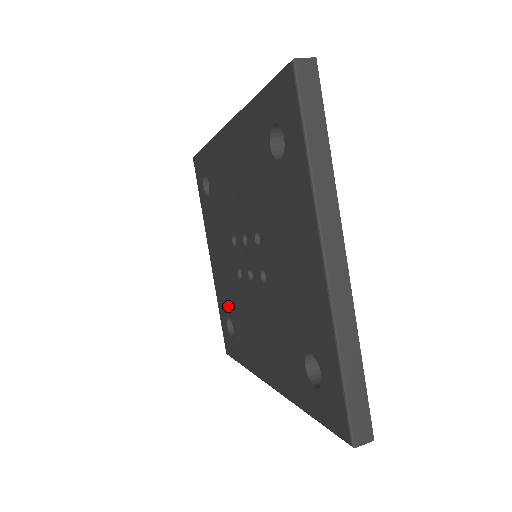
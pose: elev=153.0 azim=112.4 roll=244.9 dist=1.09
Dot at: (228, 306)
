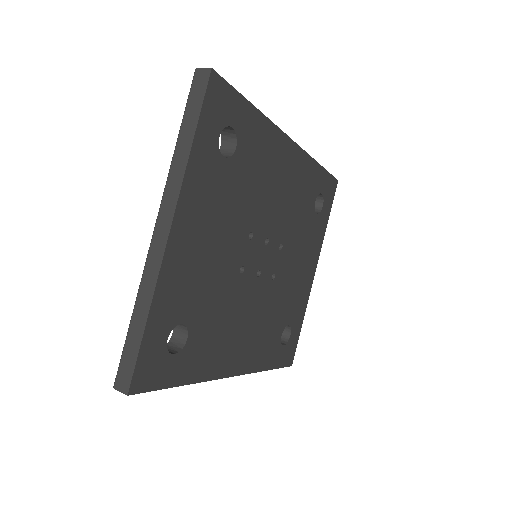
Dot at: occluded
